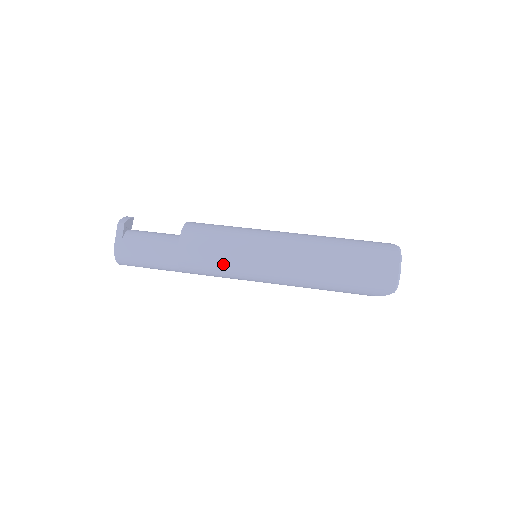
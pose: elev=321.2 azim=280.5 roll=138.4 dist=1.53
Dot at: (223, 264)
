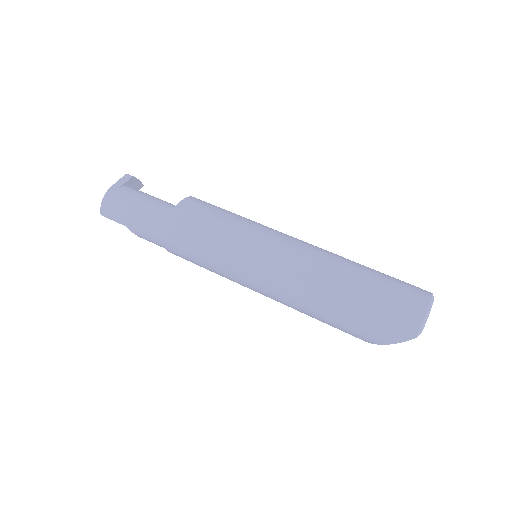
Dot at: (217, 238)
